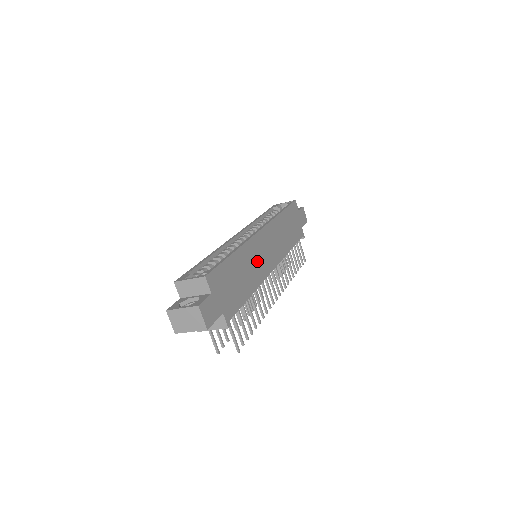
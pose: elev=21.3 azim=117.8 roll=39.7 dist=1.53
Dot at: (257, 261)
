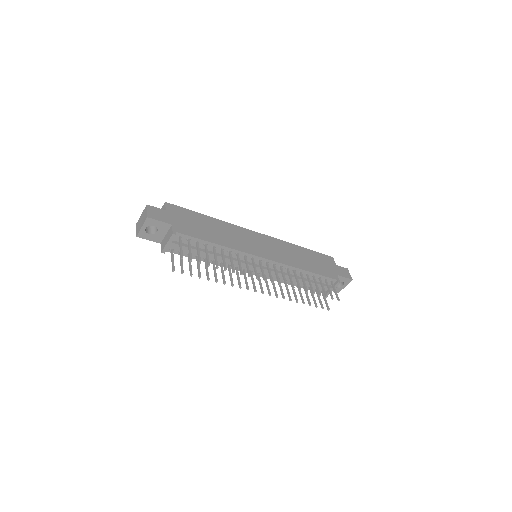
Dot at: (240, 239)
